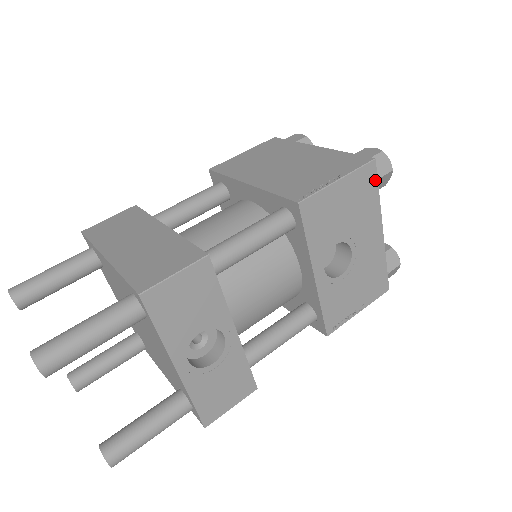
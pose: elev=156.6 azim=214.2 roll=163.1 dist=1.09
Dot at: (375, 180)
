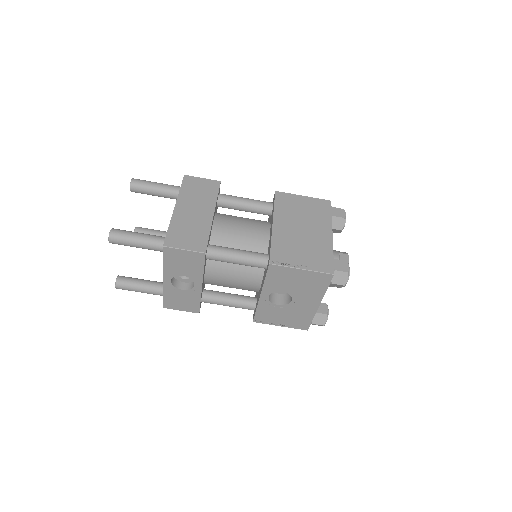
Dot at: (328, 283)
